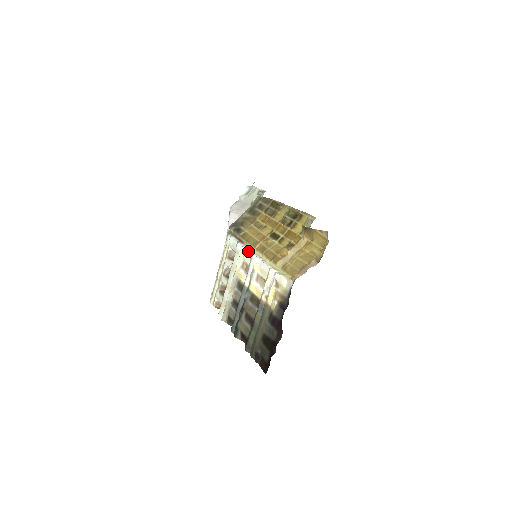
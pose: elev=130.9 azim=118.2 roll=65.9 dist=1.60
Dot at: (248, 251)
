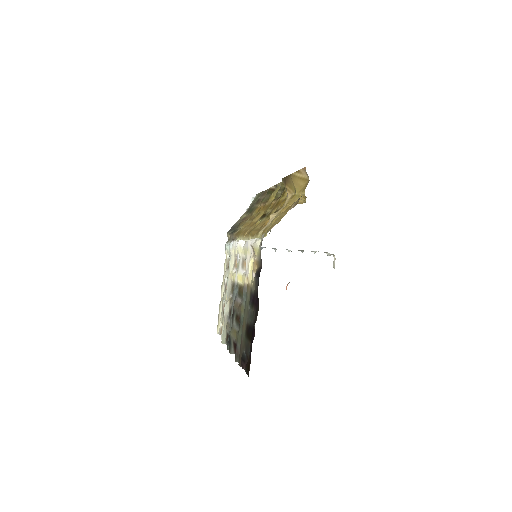
Dot at: (236, 242)
